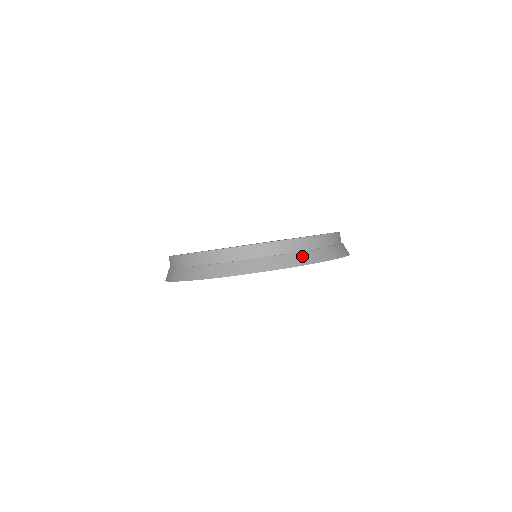
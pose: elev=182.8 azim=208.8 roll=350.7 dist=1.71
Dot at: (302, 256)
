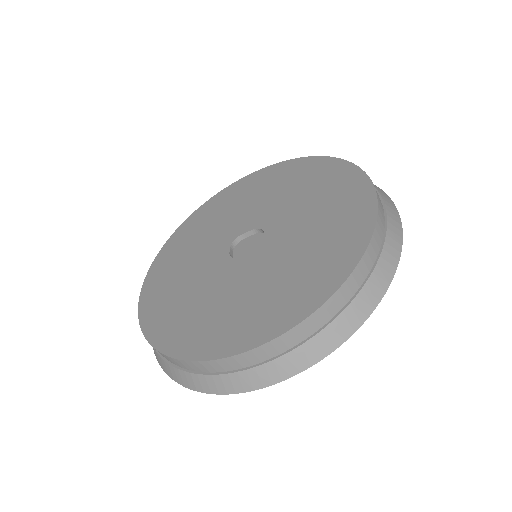
Dot at: (244, 378)
